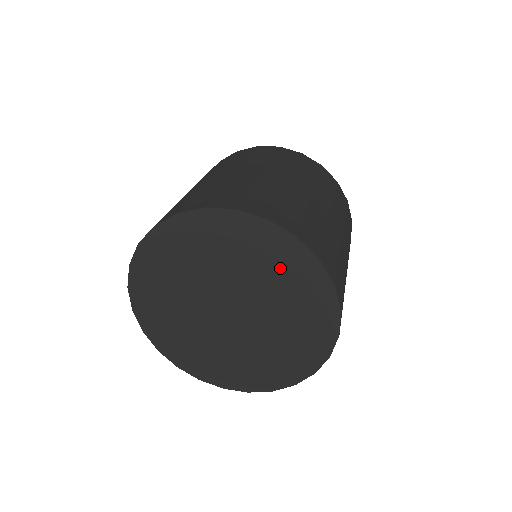
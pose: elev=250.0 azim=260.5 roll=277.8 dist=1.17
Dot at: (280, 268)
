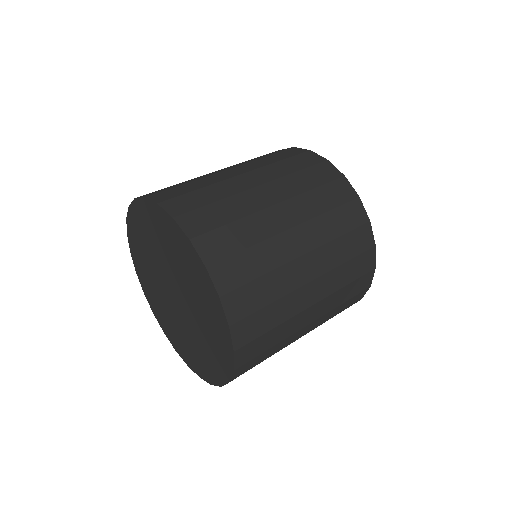
Dot at: (158, 231)
